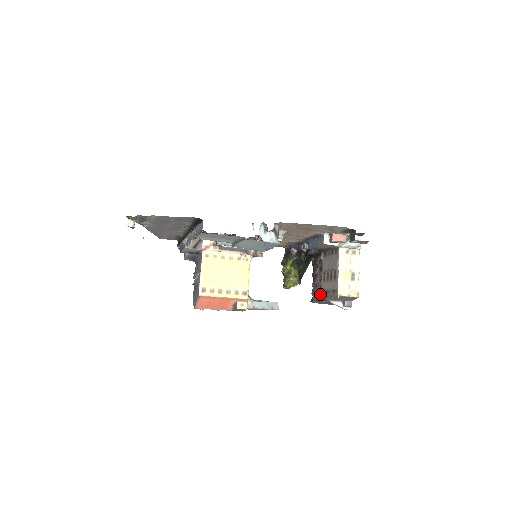
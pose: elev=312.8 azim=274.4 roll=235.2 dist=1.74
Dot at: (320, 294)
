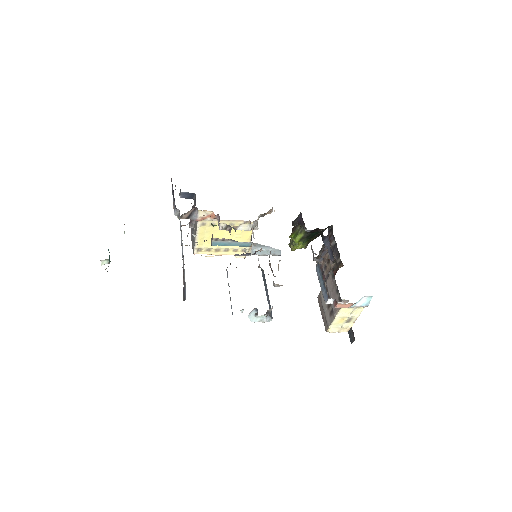
Dot at: (323, 272)
